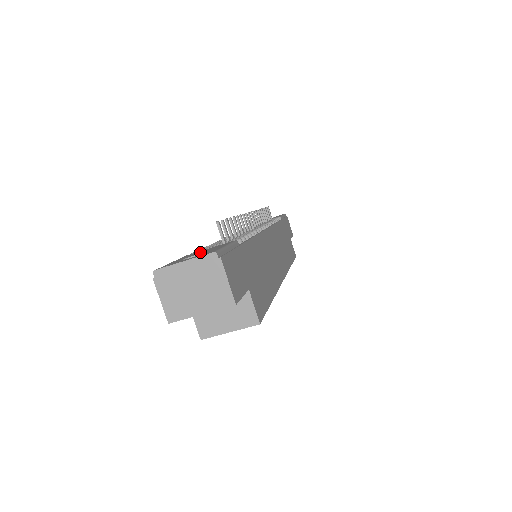
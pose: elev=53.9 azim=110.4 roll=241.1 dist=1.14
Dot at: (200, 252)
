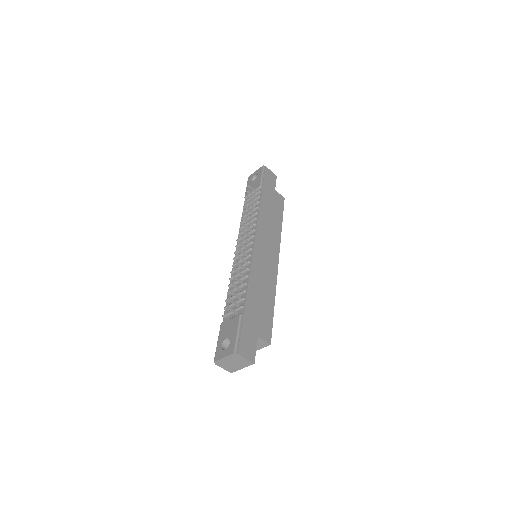
Dot at: (227, 332)
